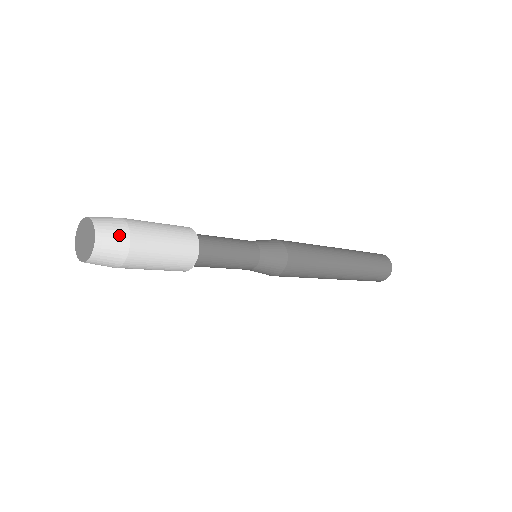
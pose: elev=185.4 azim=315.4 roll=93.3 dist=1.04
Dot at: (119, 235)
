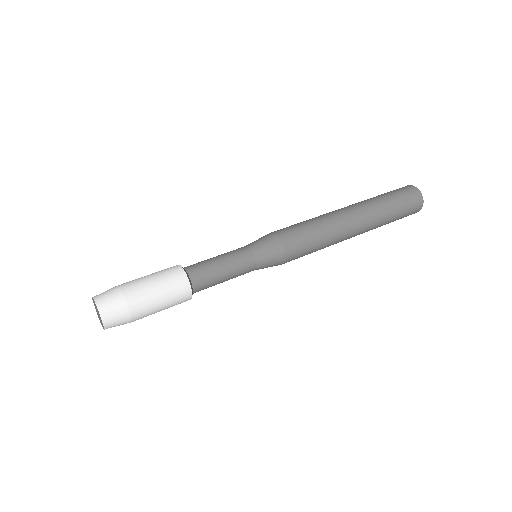
Dot at: (117, 303)
